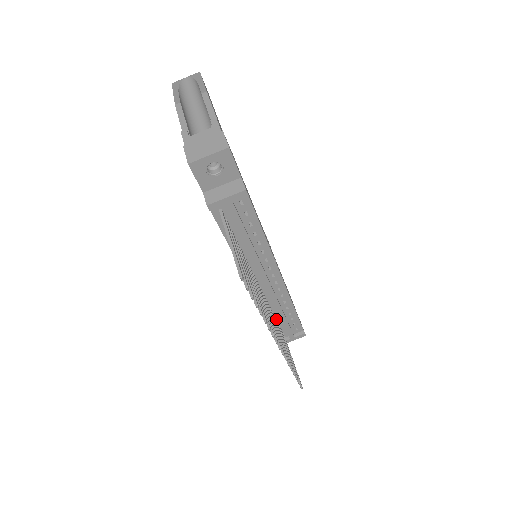
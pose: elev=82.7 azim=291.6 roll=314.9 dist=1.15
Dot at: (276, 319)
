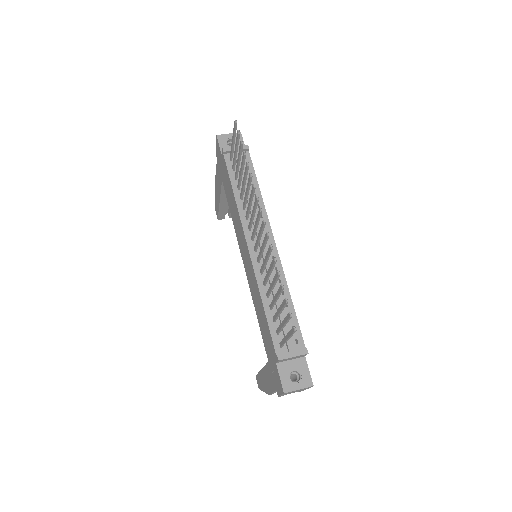
Dot at: (271, 308)
